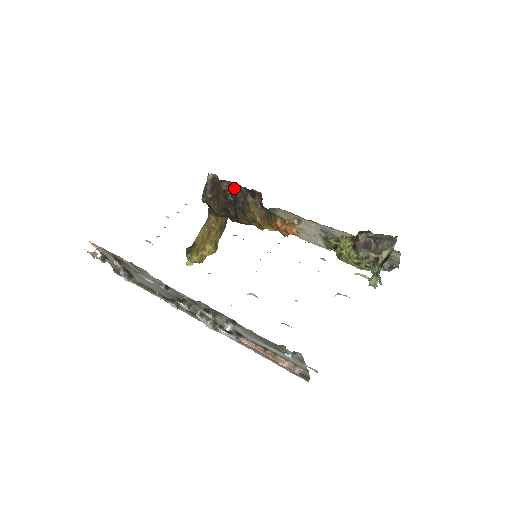
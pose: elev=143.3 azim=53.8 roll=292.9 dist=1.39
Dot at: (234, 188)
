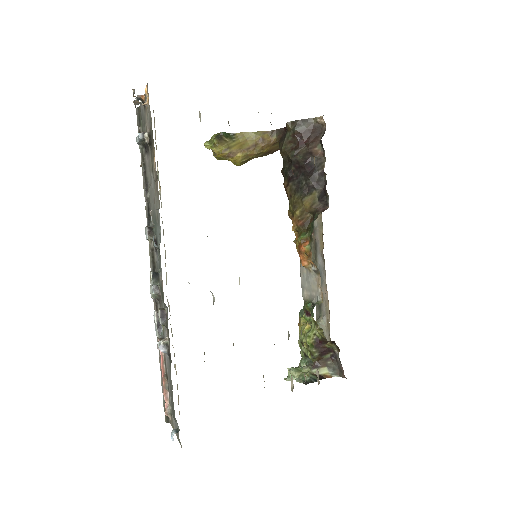
Dot at: (320, 166)
